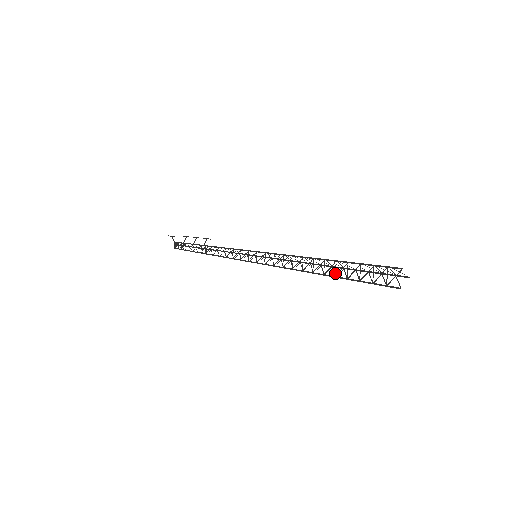
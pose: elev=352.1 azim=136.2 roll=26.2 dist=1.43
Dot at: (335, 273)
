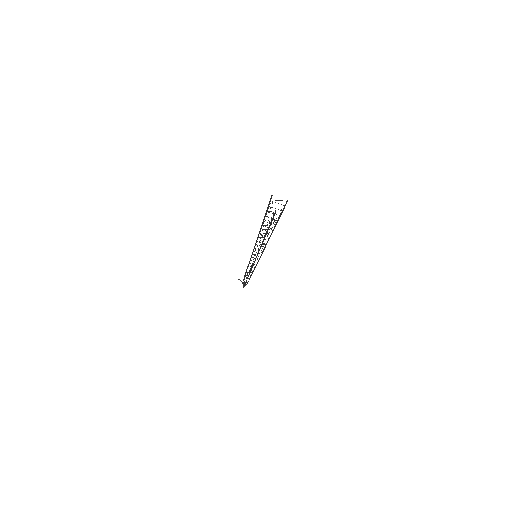
Dot at: occluded
